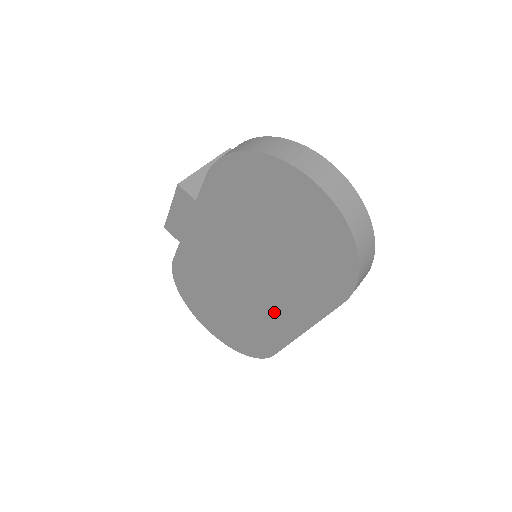
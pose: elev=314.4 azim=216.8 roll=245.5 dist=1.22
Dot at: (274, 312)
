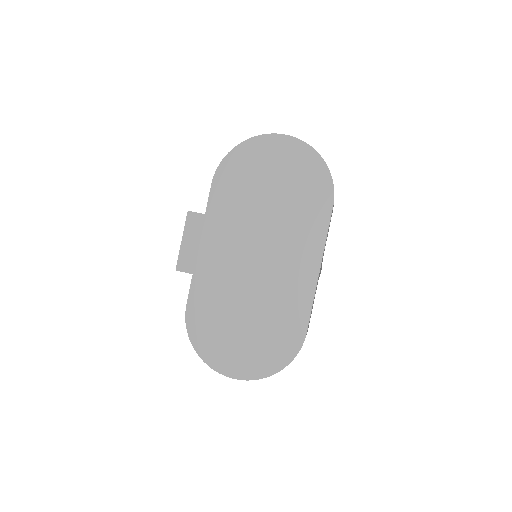
Dot at: (291, 271)
